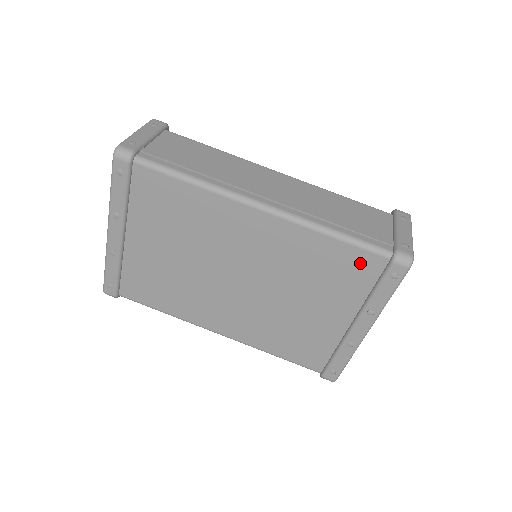
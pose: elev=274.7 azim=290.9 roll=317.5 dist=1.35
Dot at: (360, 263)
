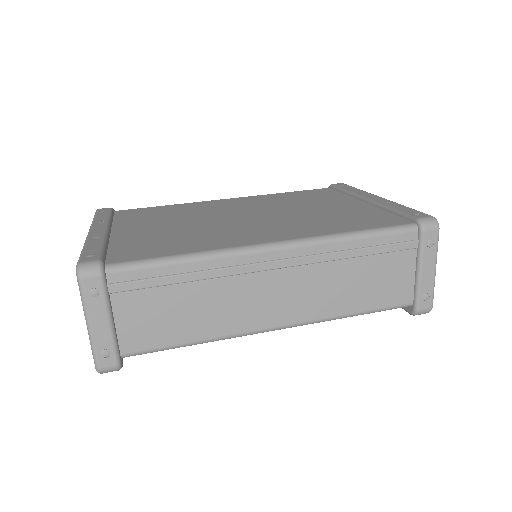
Dot at: (317, 192)
